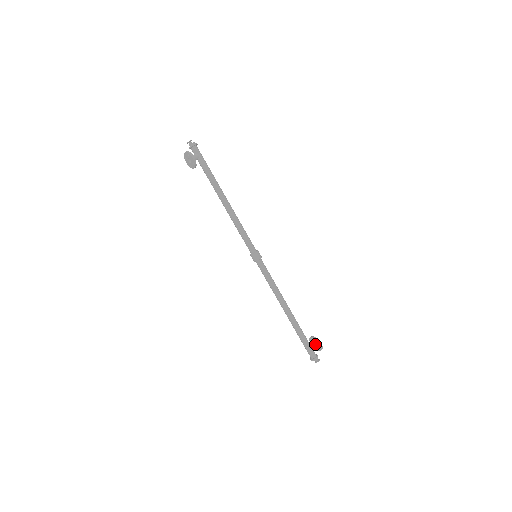
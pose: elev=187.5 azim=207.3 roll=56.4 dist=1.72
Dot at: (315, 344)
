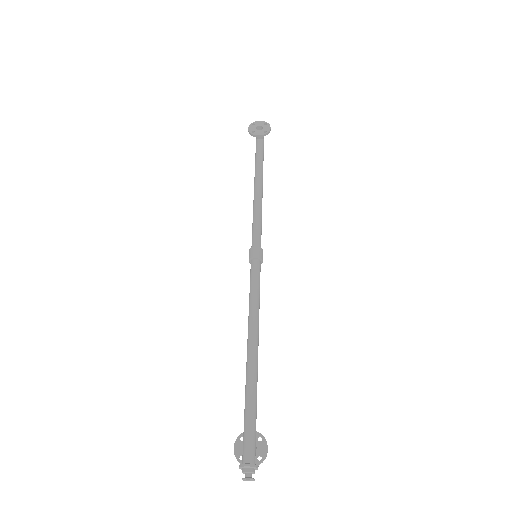
Dot at: (256, 444)
